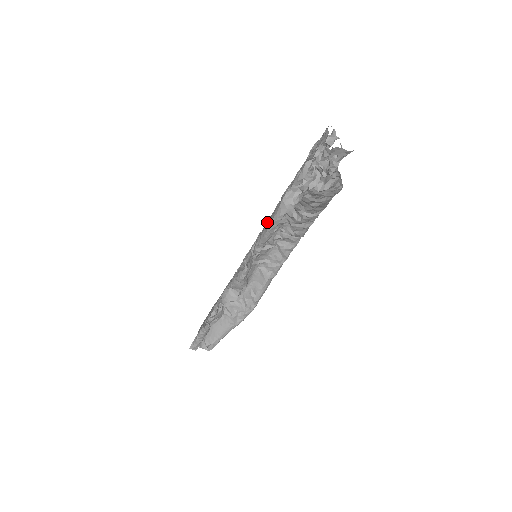
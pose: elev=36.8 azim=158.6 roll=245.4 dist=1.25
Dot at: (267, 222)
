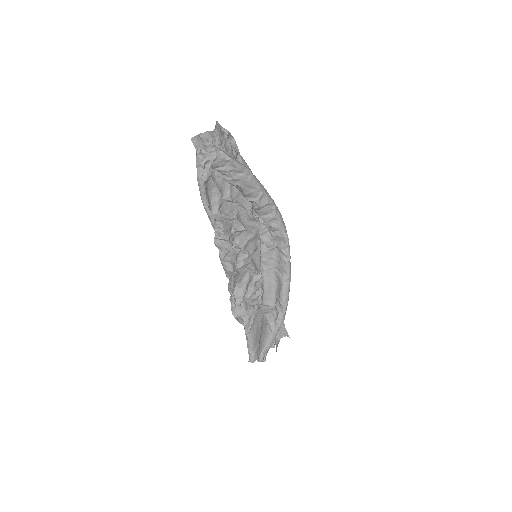
Dot at: (209, 205)
